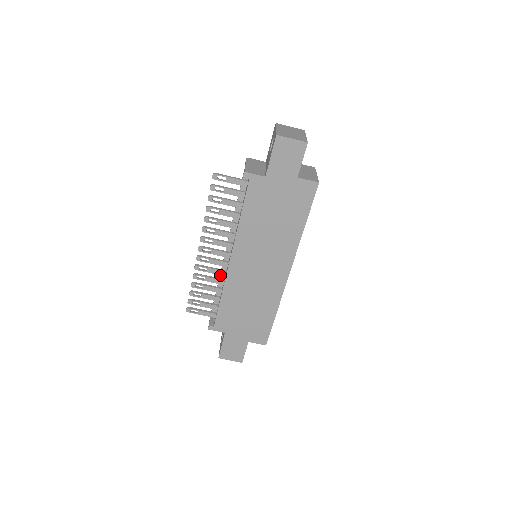
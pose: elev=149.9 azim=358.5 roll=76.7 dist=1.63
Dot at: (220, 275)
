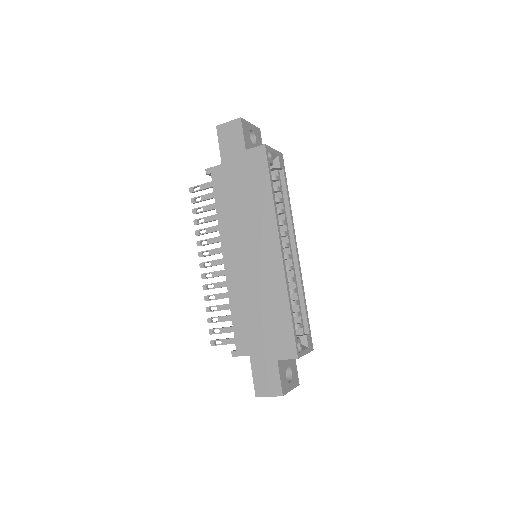
Dot at: occluded
